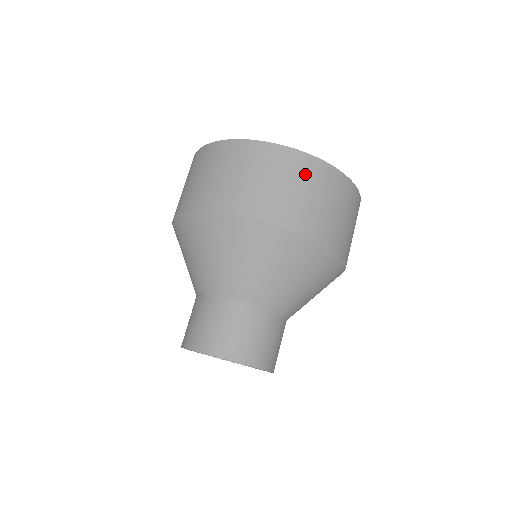
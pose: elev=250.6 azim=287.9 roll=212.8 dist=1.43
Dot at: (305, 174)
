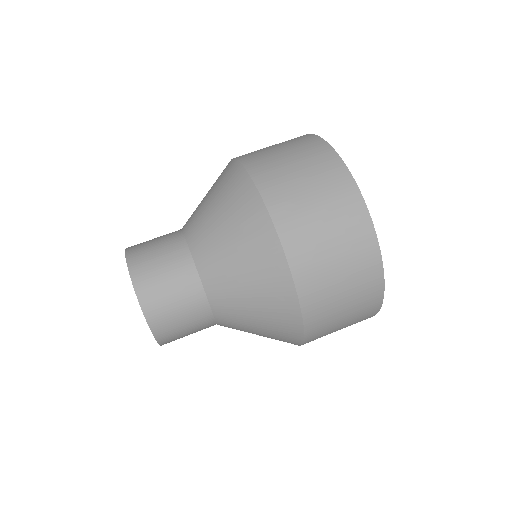
Dot at: (354, 245)
